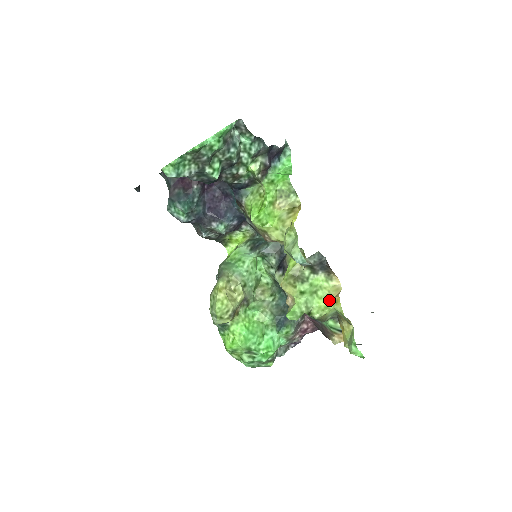
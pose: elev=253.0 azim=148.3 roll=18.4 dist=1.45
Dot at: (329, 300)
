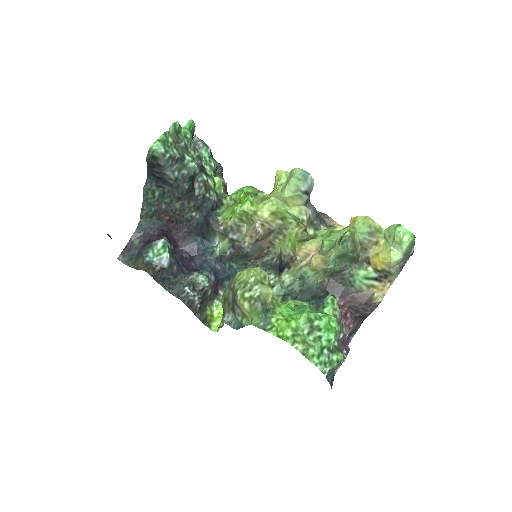
Dot at: (347, 228)
